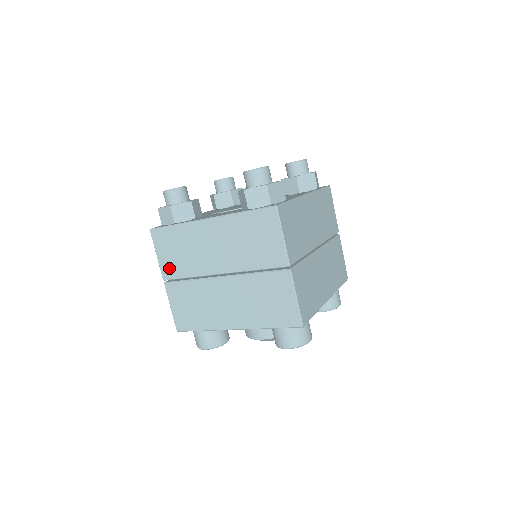
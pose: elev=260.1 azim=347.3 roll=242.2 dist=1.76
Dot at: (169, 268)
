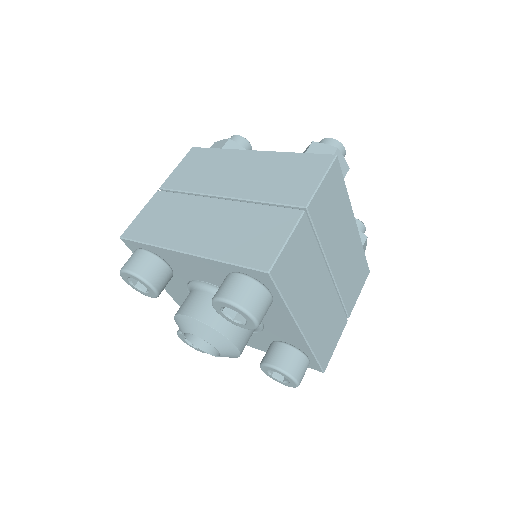
Dot at: (177, 179)
